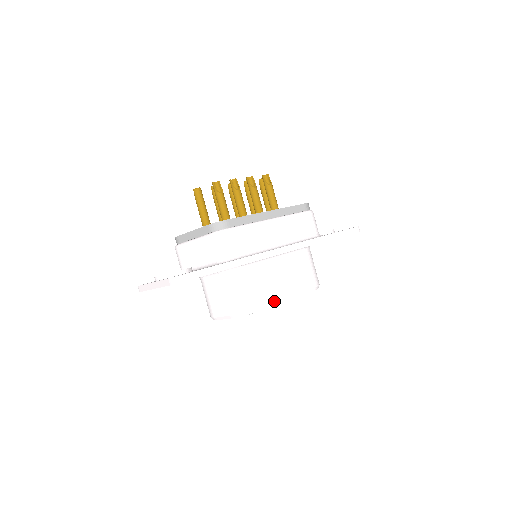
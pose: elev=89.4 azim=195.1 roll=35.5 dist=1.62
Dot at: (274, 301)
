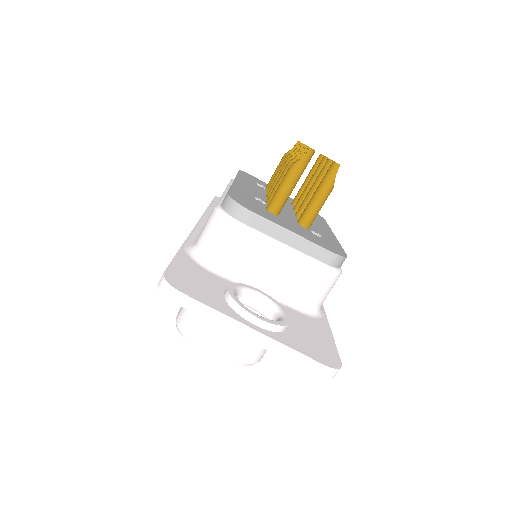
Dot at: occluded
